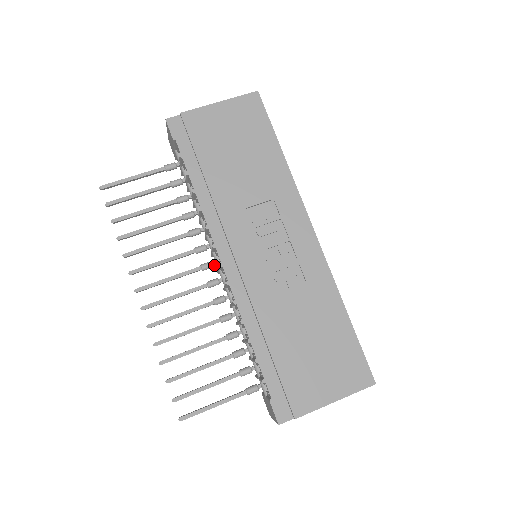
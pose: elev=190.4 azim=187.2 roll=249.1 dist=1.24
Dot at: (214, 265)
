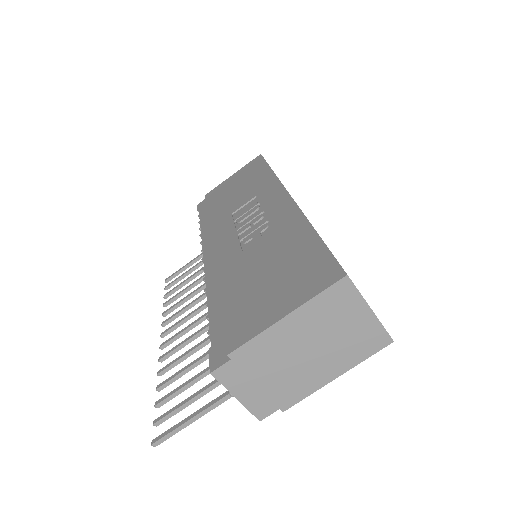
Dot at: occluded
